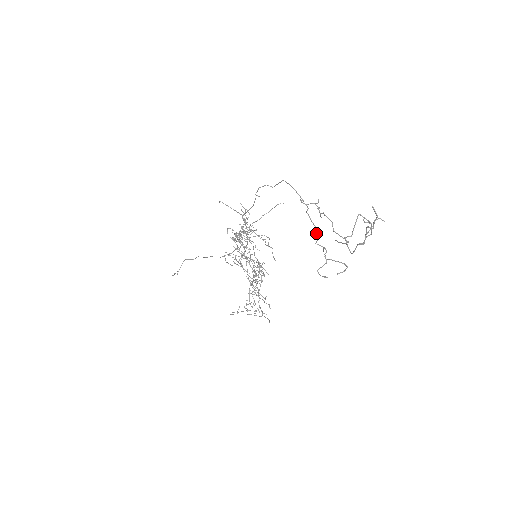
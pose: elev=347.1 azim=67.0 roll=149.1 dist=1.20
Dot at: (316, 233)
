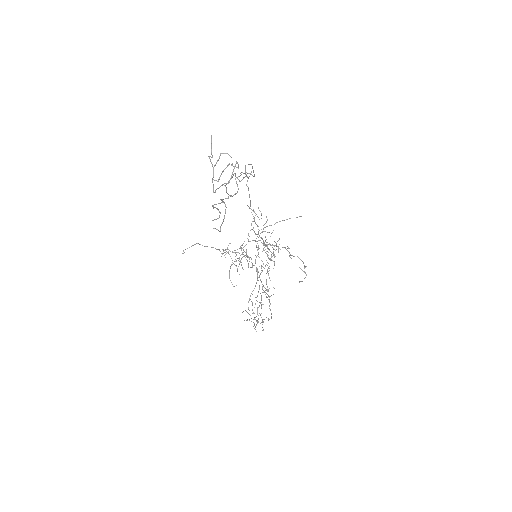
Dot at: occluded
